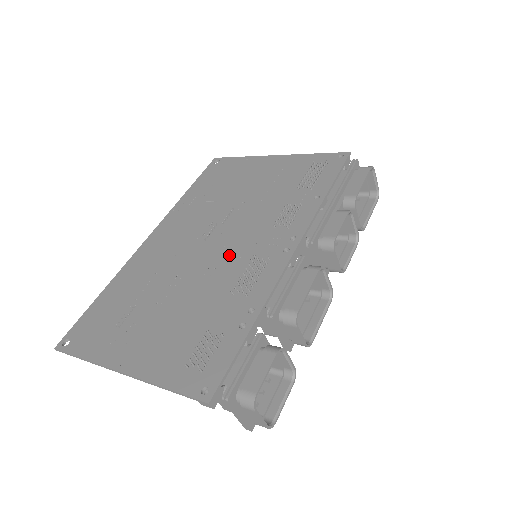
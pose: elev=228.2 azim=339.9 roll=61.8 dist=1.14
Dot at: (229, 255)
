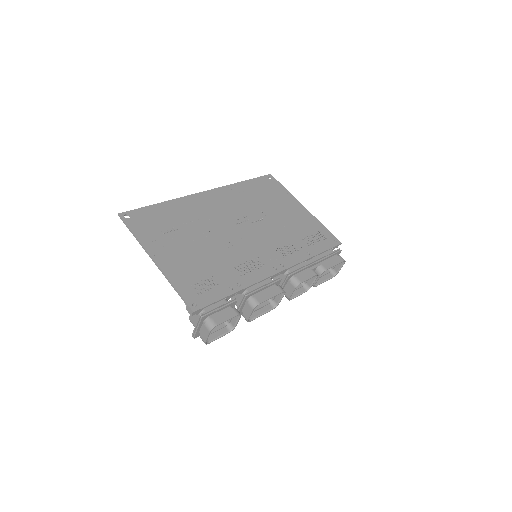
Dot at: (245, 245)
